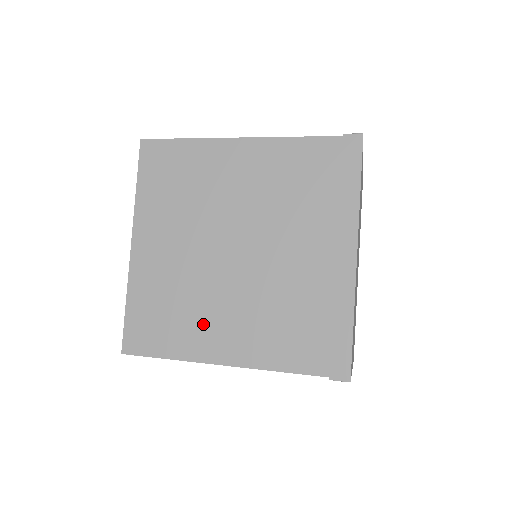
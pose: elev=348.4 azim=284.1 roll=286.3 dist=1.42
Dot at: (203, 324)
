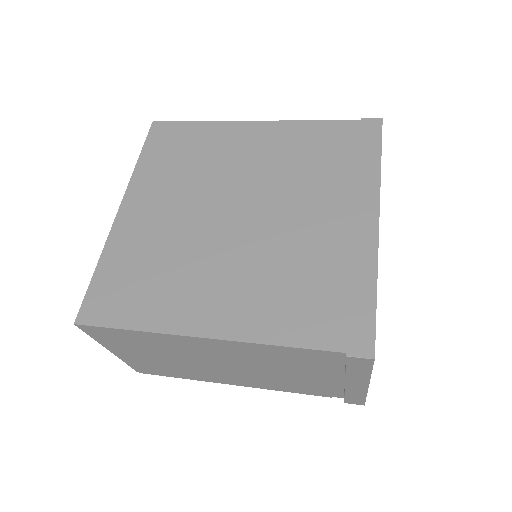
Dot at: (188, 290)
